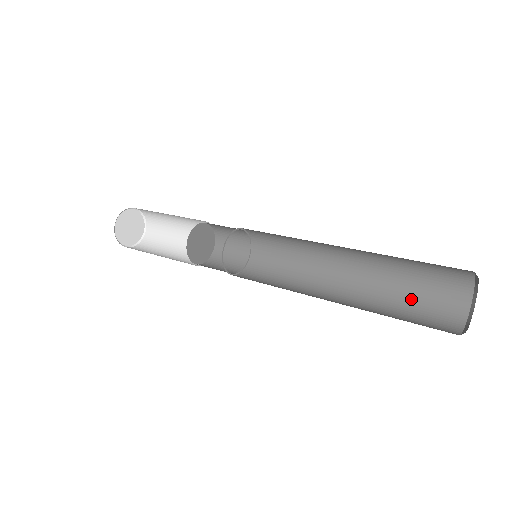
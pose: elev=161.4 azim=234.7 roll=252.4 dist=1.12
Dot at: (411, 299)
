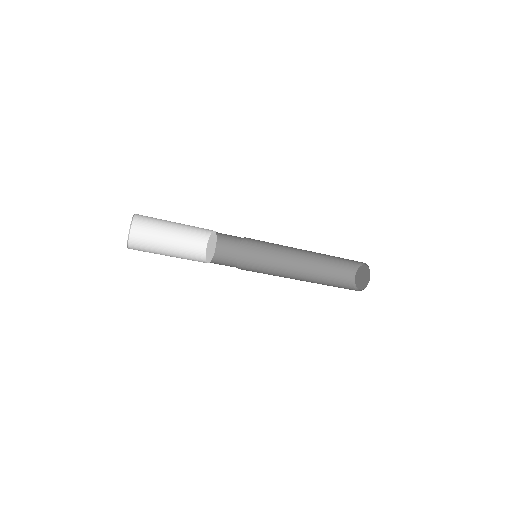
Dot at: (331, 282)
